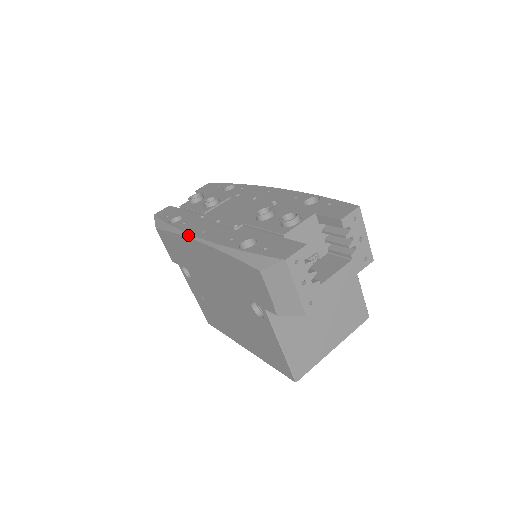
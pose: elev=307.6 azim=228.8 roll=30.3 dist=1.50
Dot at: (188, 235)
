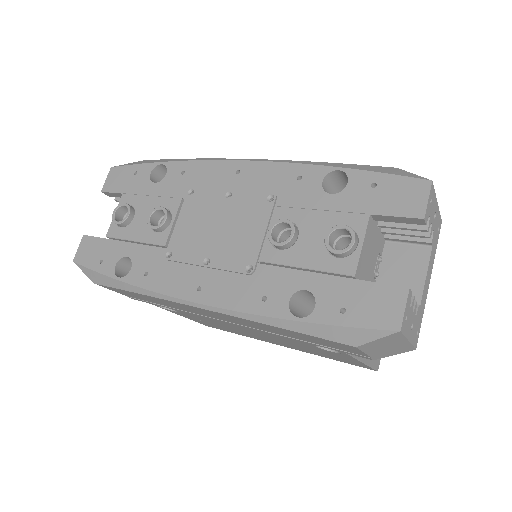
Dot at: (175, 300)
